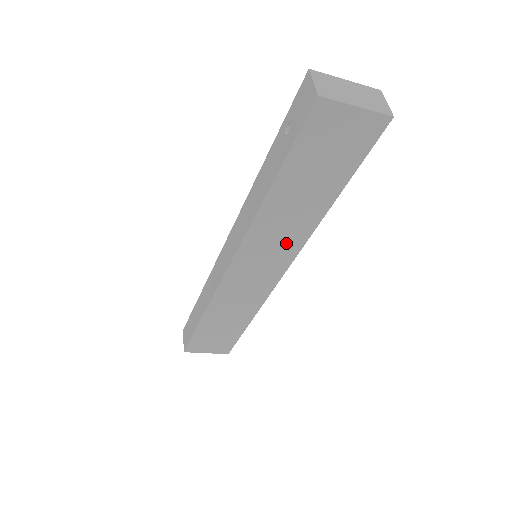
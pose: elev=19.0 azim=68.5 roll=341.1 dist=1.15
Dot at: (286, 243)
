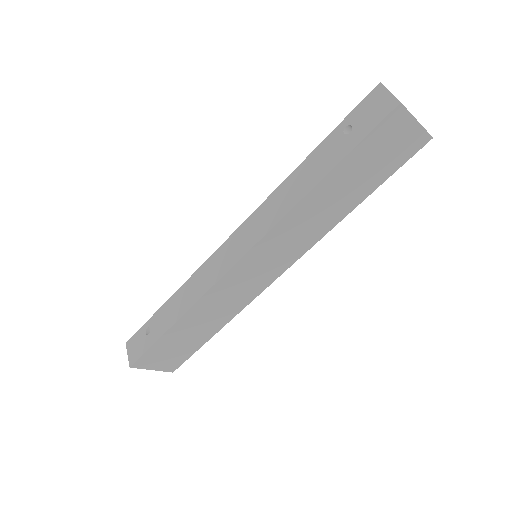
Dot at: (299, 242)
